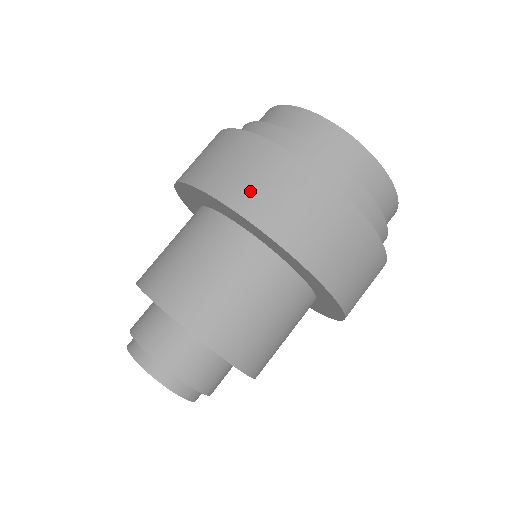
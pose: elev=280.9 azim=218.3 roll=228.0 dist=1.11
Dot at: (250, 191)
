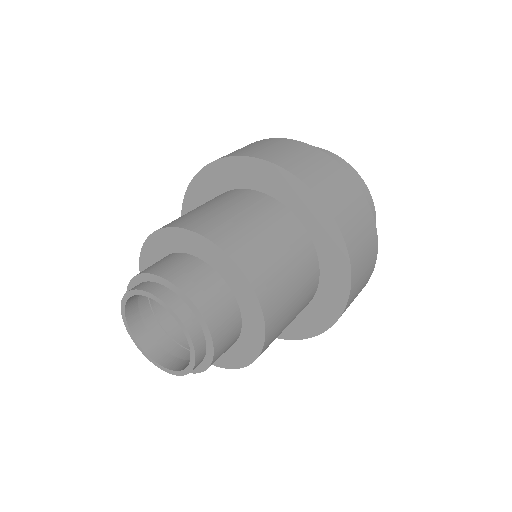
Dot at: occluded
